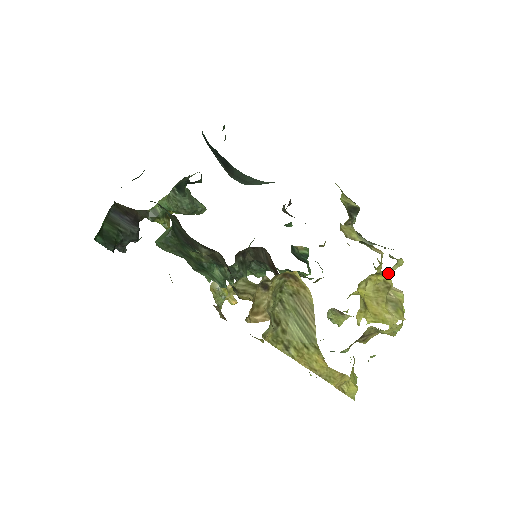
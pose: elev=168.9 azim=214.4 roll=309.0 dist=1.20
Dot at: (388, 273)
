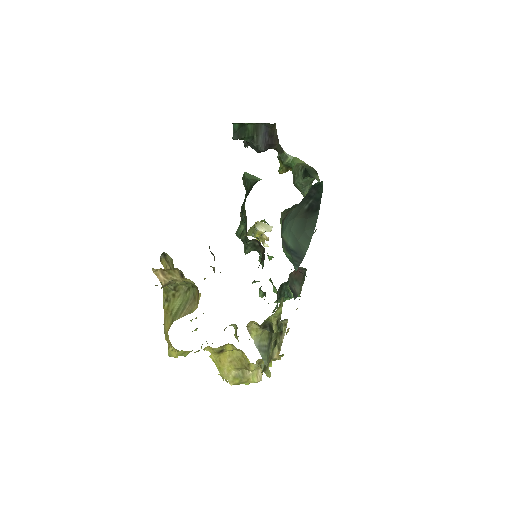
Dot at: occluded
